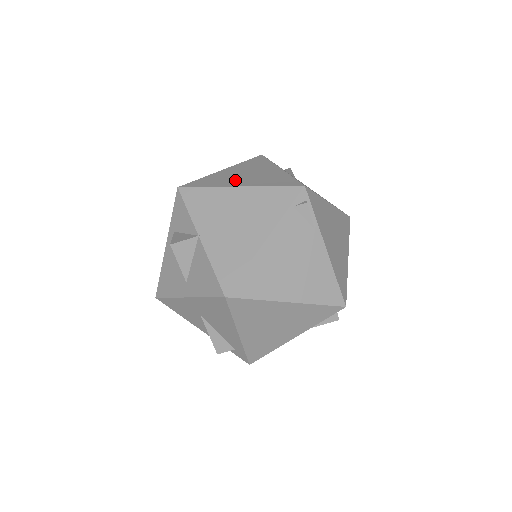
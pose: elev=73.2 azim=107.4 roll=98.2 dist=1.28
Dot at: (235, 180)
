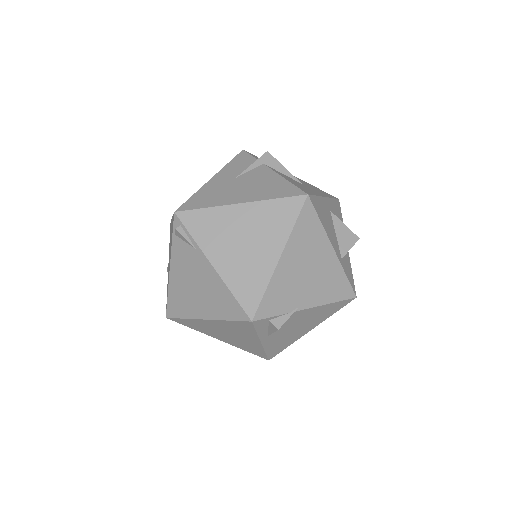
Dot at: occluded
